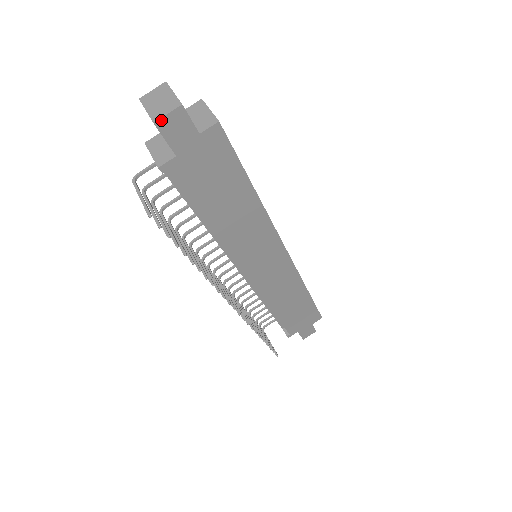
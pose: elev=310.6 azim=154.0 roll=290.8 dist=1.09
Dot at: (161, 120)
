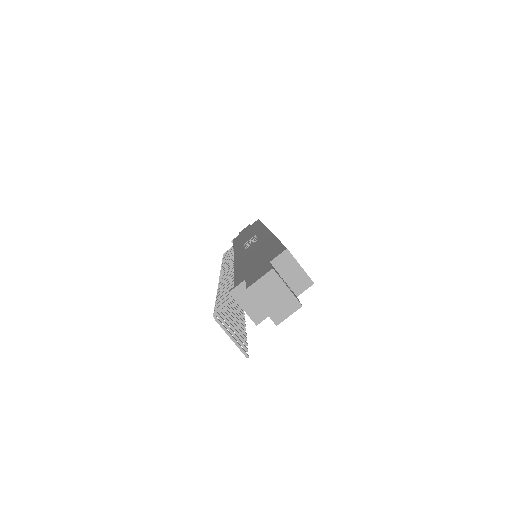
Dot at: (282, 320)
